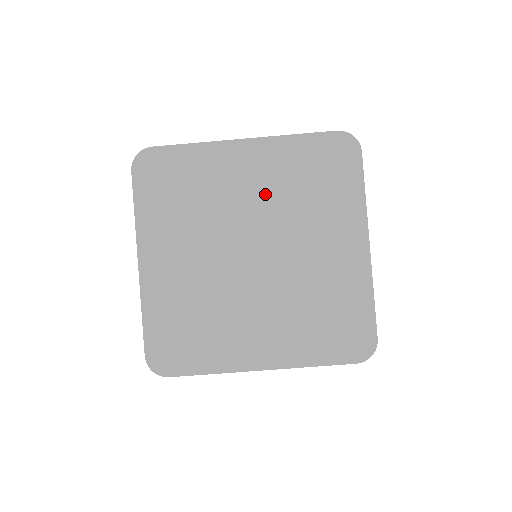
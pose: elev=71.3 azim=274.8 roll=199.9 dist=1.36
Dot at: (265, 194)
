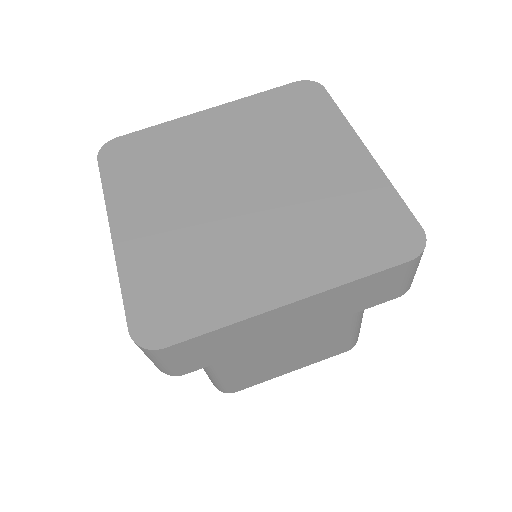
Dot at: (240, 140)
